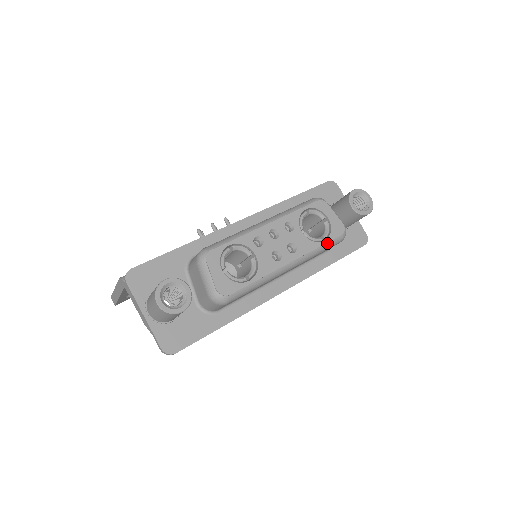
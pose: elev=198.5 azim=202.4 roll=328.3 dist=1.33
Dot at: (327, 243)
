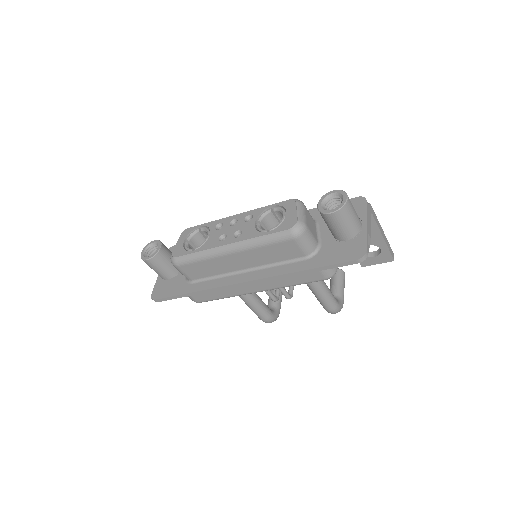
Dot at: (270, 234)
